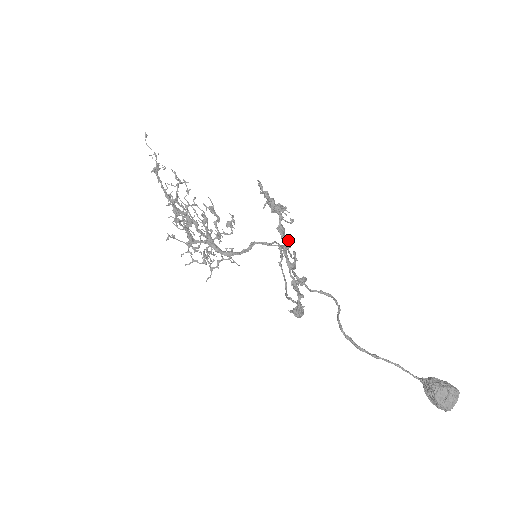
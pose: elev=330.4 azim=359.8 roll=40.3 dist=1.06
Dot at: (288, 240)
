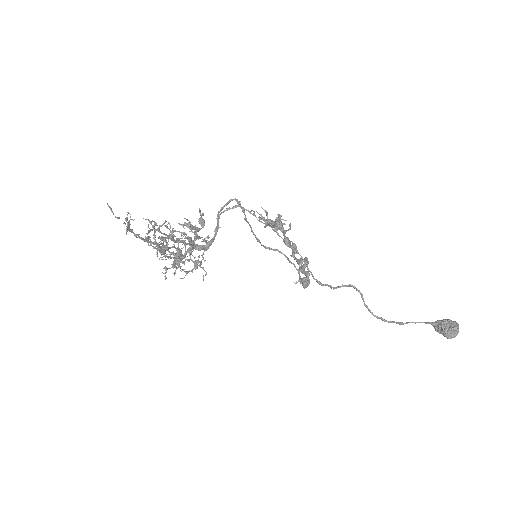
Dot at: (295, 247)
